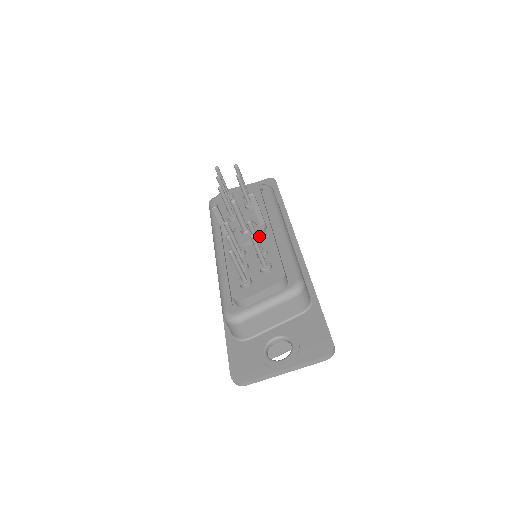
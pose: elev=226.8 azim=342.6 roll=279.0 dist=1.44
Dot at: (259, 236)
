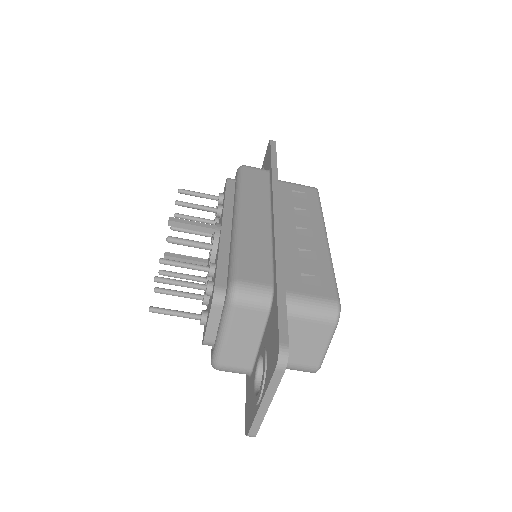
Dot at: (213, 249)
